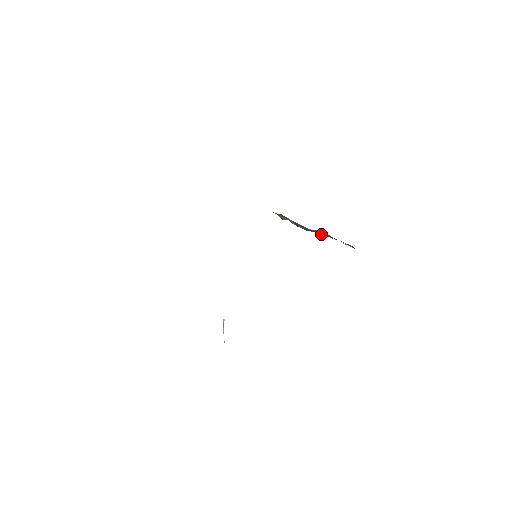
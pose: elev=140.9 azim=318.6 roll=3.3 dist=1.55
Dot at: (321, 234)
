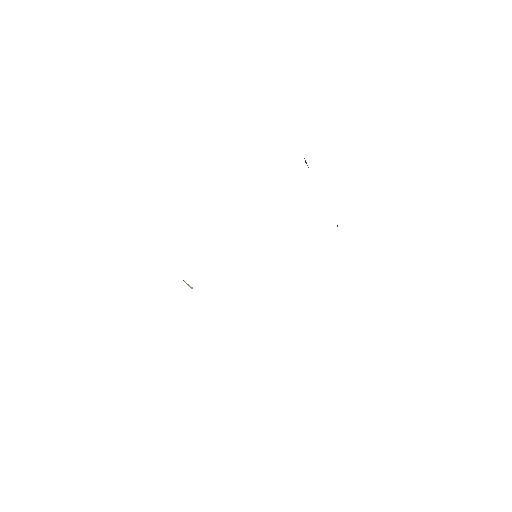
Dot at: occluded
